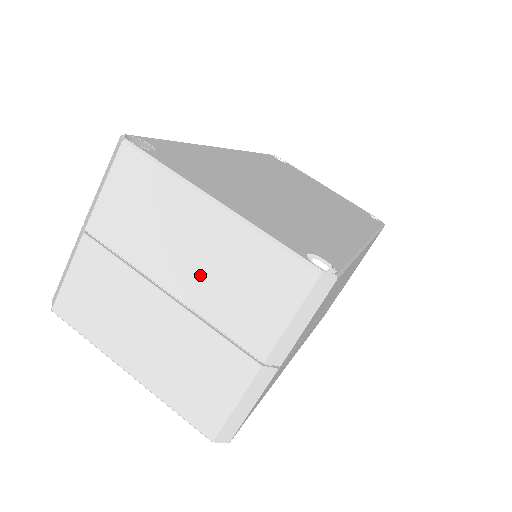
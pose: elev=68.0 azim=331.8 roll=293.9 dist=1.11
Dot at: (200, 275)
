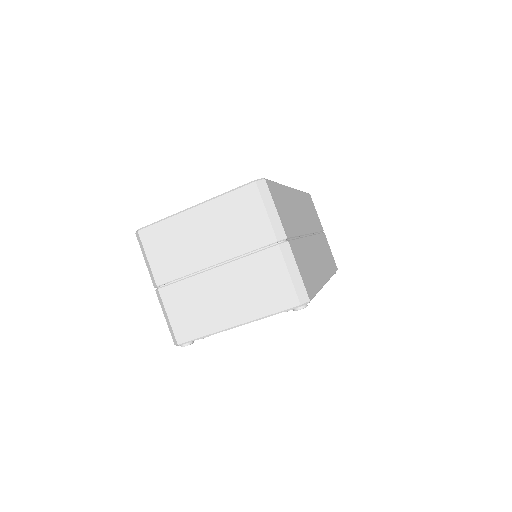
Dot at: (218, 241)
